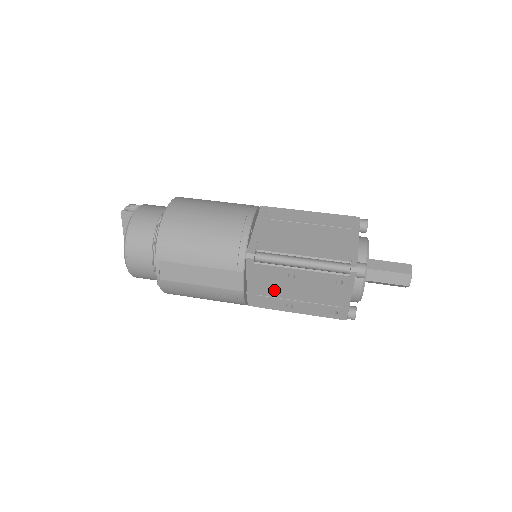
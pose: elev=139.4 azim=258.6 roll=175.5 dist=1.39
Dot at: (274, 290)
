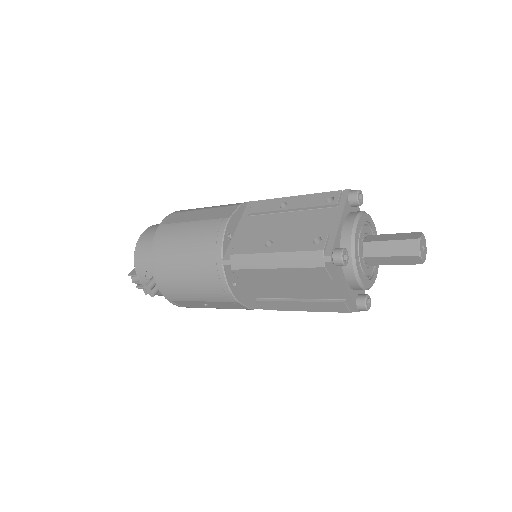
Dot at: (260, 232)
